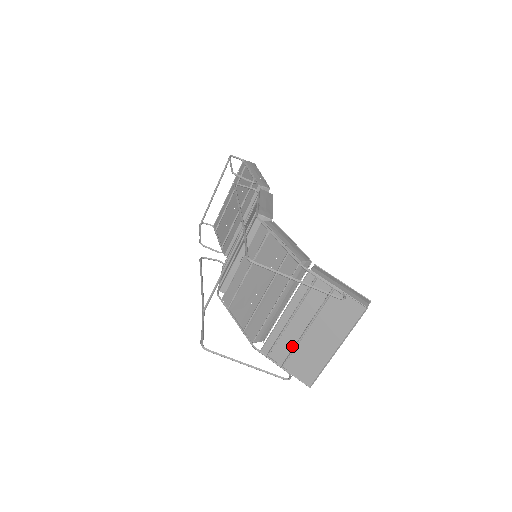
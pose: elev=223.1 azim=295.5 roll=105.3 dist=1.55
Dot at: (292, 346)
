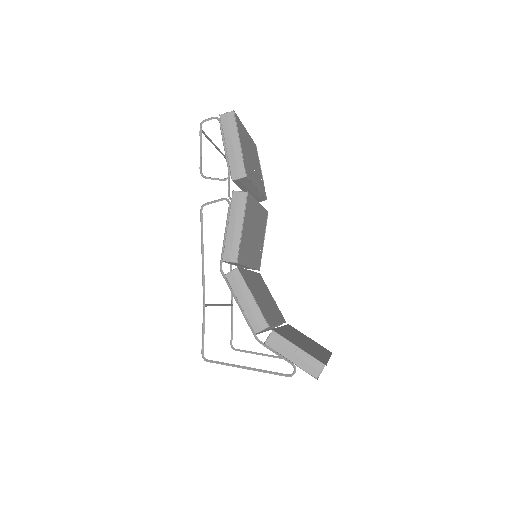
Dot at: occluded
